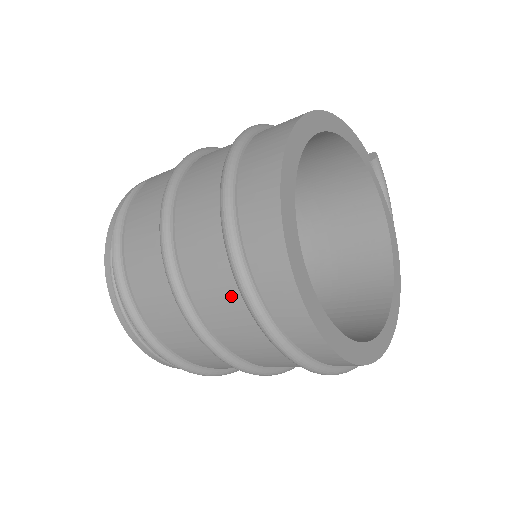
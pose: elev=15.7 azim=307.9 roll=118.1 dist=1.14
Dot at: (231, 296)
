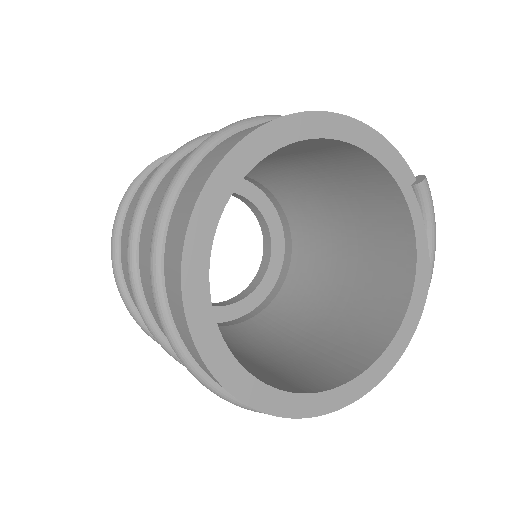
Dot at: occluded
